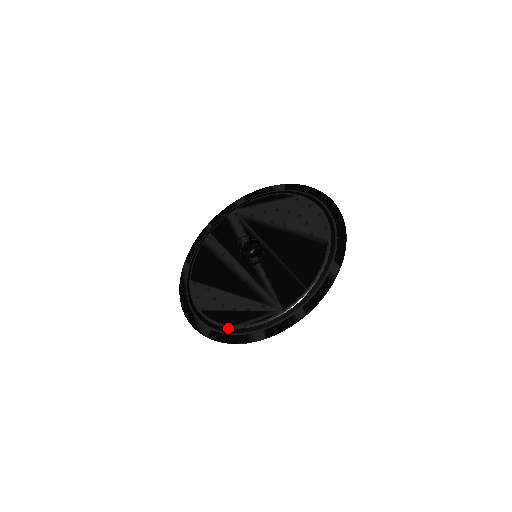
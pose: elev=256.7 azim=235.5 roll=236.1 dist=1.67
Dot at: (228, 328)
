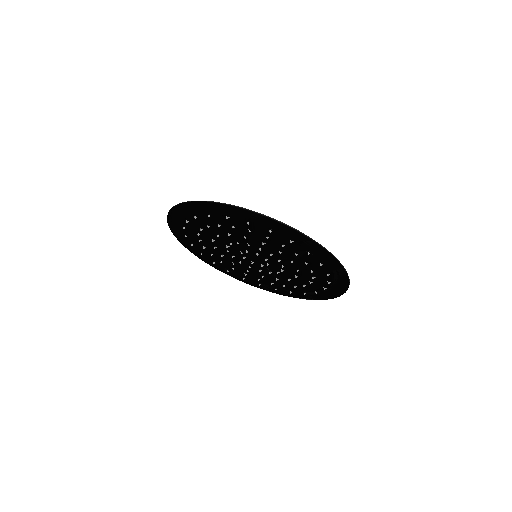
Dot at: occluded
